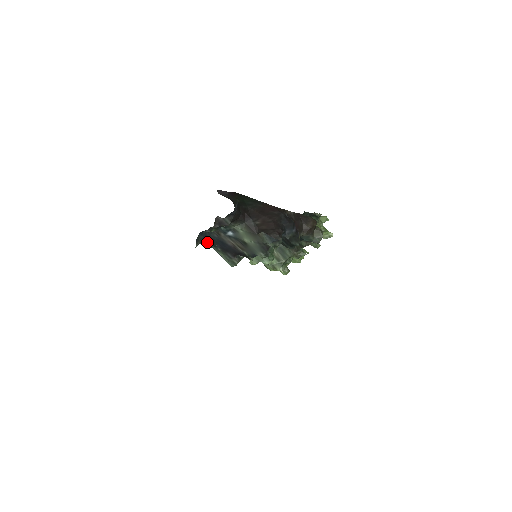
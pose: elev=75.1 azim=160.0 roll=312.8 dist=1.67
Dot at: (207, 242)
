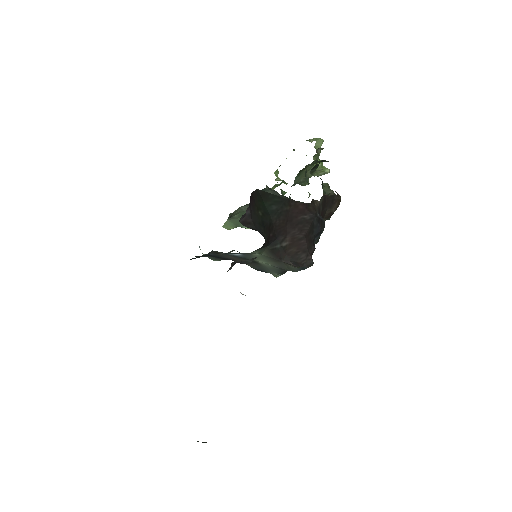
Dot at: occluded
